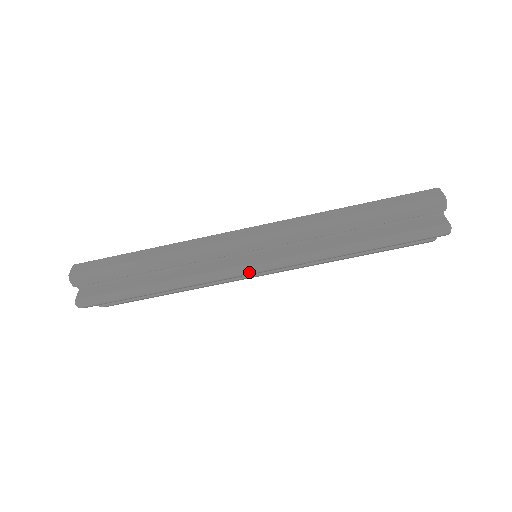
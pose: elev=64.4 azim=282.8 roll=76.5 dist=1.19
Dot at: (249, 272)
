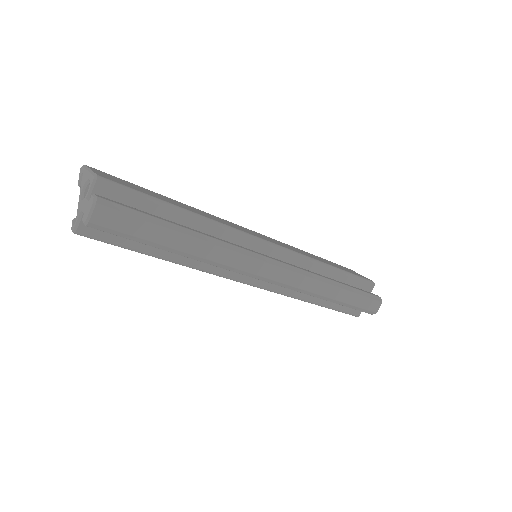
Dot at: (242, 282)
